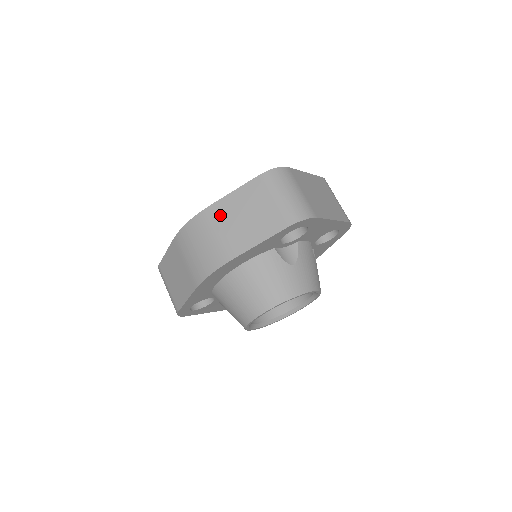
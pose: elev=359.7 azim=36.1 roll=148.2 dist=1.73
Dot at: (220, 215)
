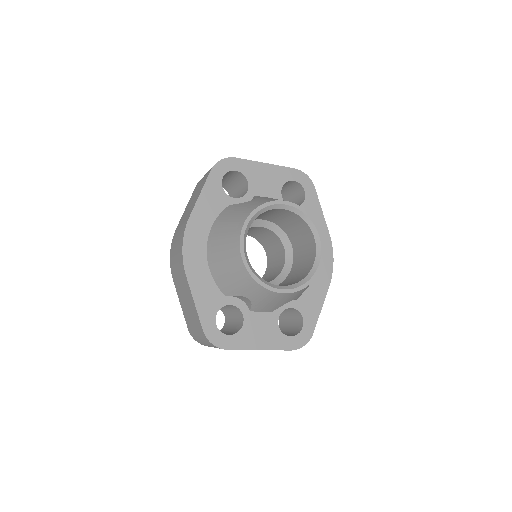
Dot at: occluded
